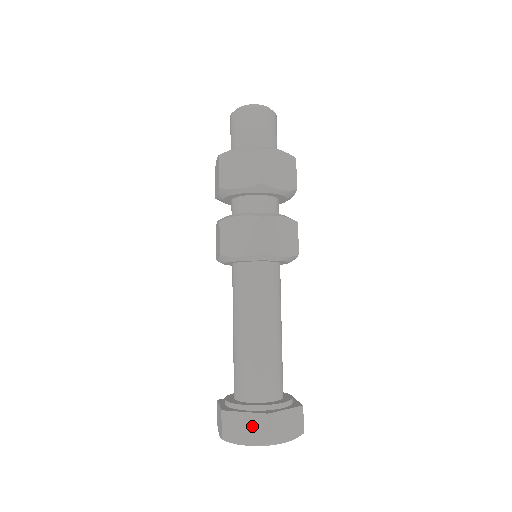
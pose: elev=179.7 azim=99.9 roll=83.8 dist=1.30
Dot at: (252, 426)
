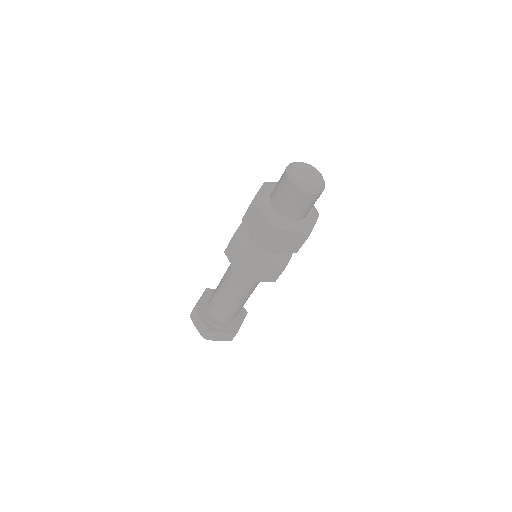
Dot at: (226, 336)
